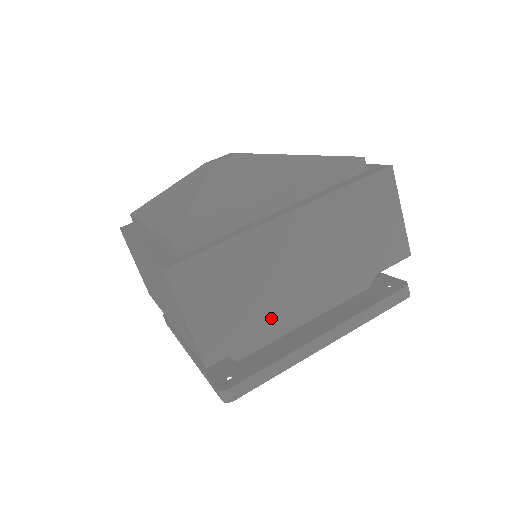
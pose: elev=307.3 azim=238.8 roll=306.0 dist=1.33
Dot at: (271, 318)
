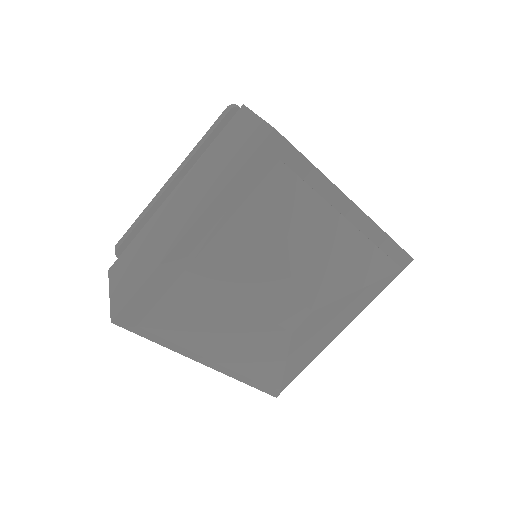
Dot at: occluded
